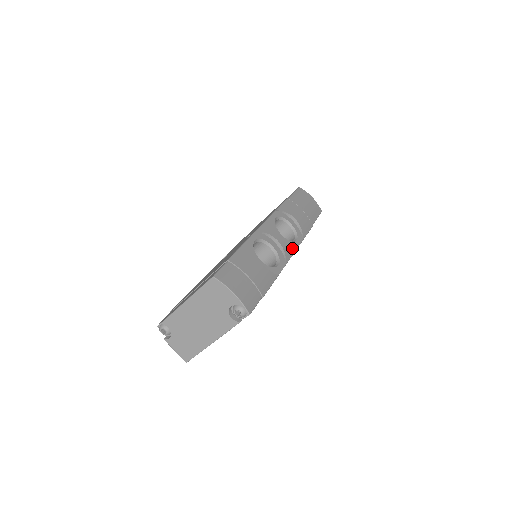
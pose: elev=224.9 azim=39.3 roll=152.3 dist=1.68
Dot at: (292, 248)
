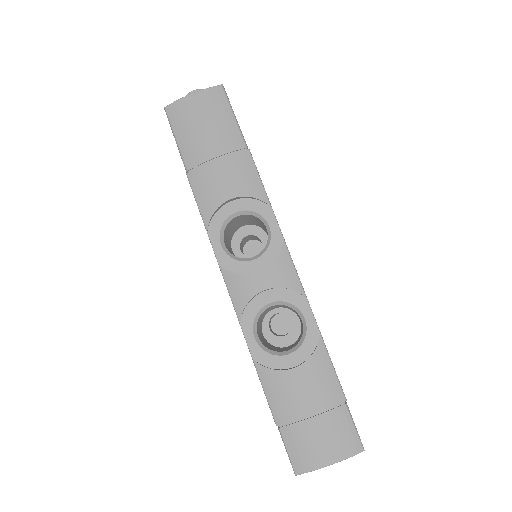
Dot at: (282, 258)
